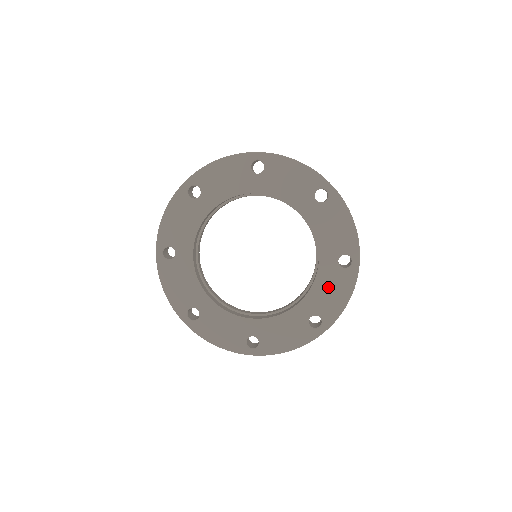
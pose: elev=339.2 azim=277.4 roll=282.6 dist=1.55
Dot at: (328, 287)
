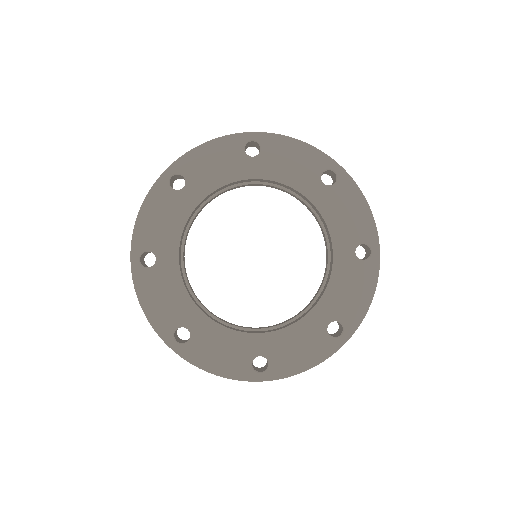
Dot at: (347, 284)
